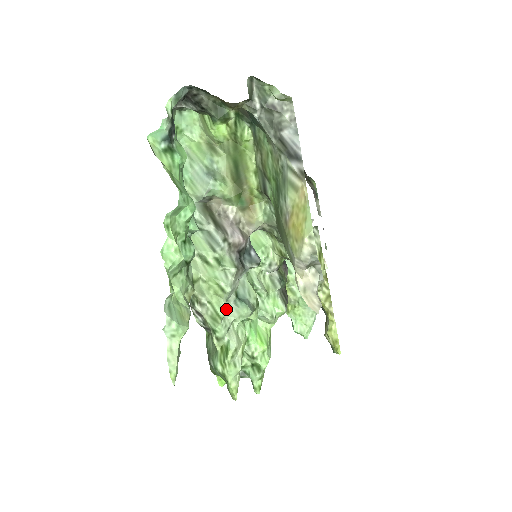
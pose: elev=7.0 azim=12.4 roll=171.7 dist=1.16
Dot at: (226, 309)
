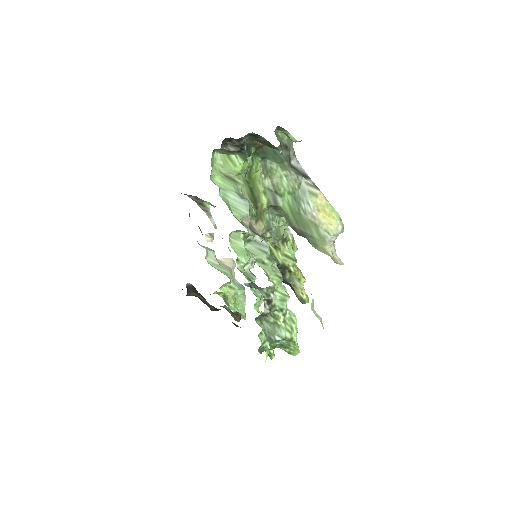
Dot at: occluded
